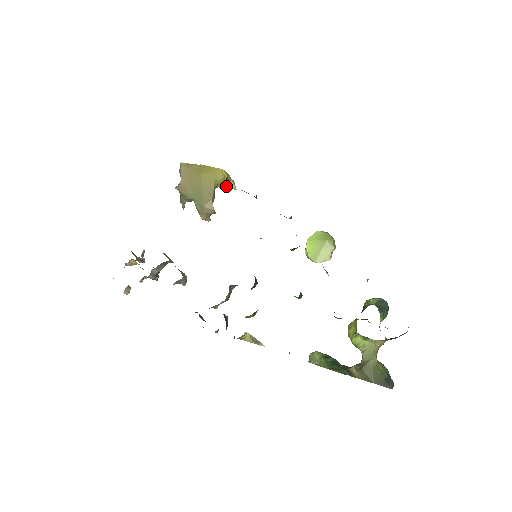
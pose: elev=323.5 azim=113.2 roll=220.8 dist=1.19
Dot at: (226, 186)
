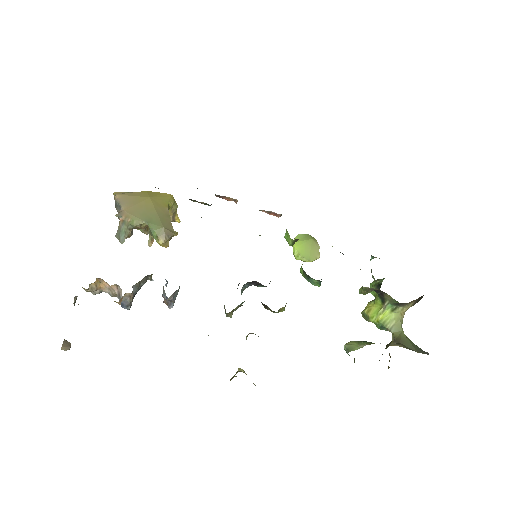
Dot at: (173, 215)
